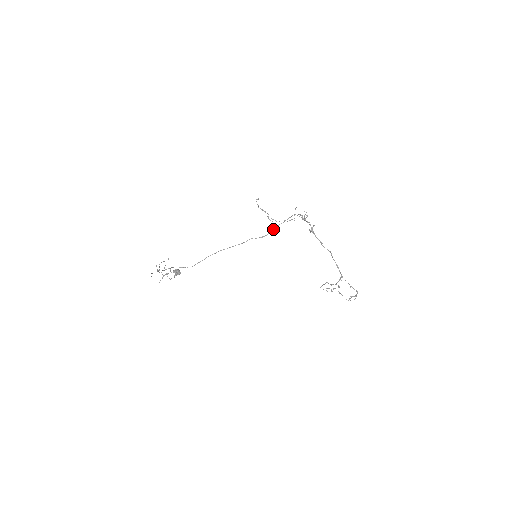
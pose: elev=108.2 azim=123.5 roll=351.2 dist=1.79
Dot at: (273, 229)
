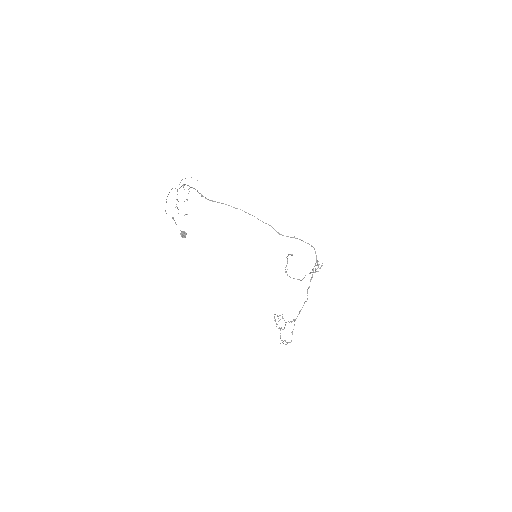
Dot at: (293, 237)
